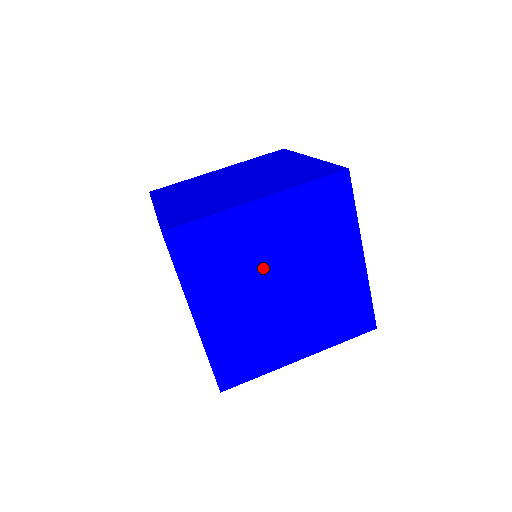
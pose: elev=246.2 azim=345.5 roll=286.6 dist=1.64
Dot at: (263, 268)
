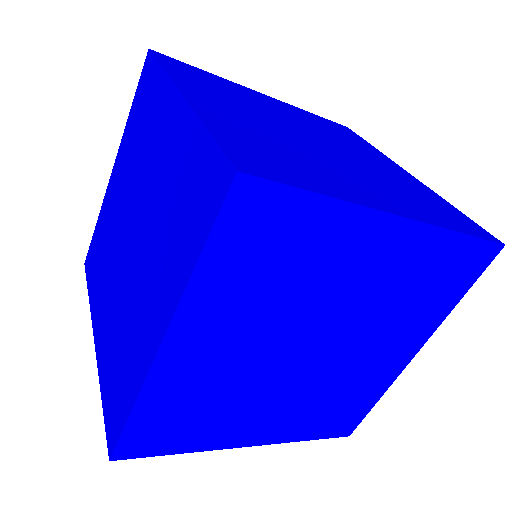
Dot at: (267, 365)
